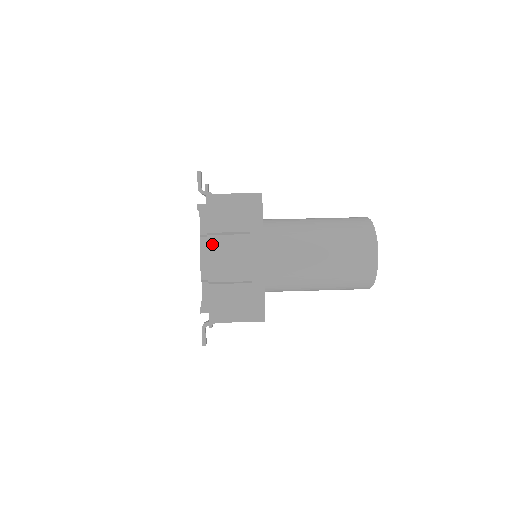
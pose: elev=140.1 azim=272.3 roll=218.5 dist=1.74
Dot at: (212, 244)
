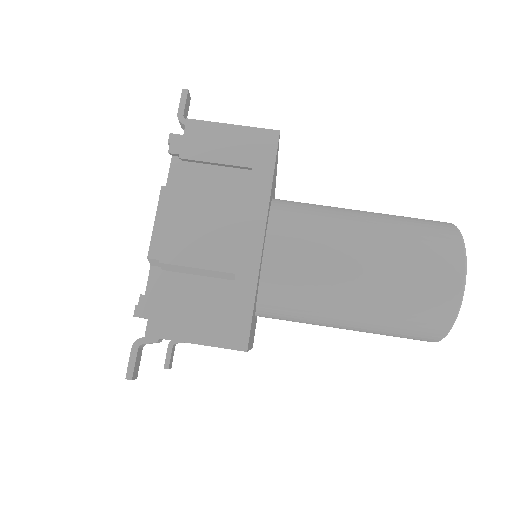
Dot at: (179, 199)
